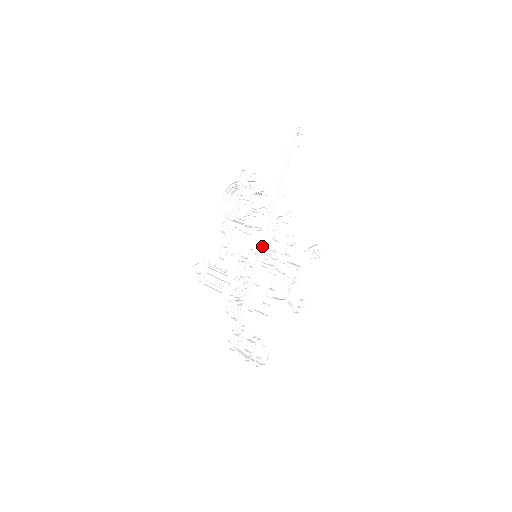
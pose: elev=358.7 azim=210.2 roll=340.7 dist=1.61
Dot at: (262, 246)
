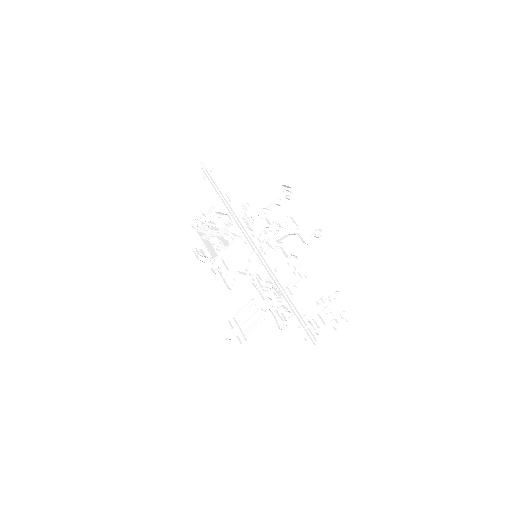
Dot at: (253, 245)
